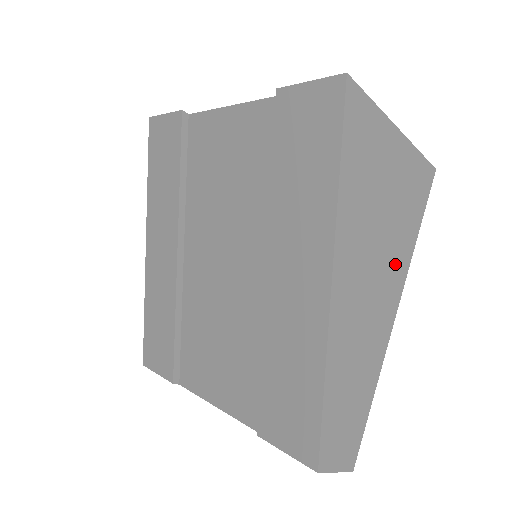
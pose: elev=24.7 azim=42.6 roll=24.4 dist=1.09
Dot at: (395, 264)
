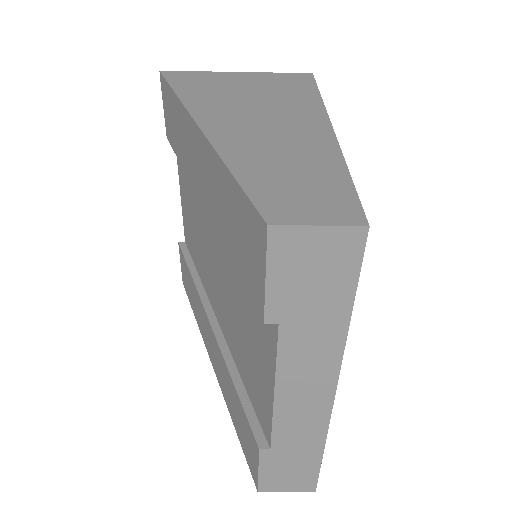
Dot at: (296, 107)
